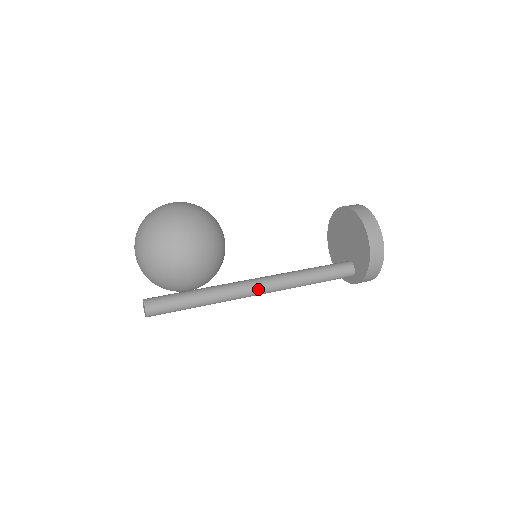
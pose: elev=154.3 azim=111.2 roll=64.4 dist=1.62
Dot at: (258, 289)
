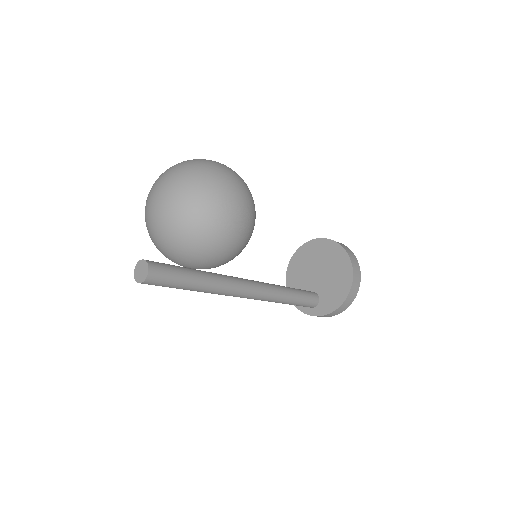
Dot at: (250, 292)
